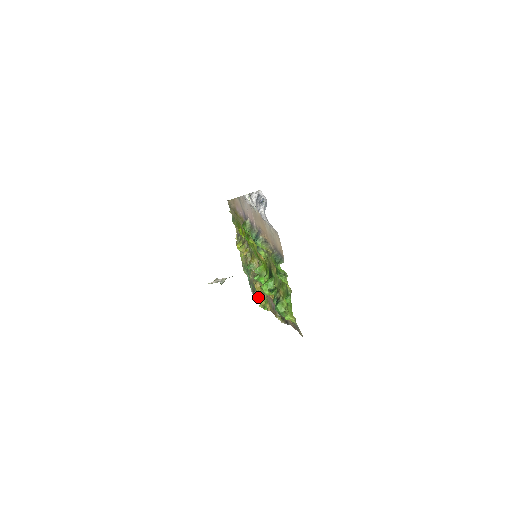
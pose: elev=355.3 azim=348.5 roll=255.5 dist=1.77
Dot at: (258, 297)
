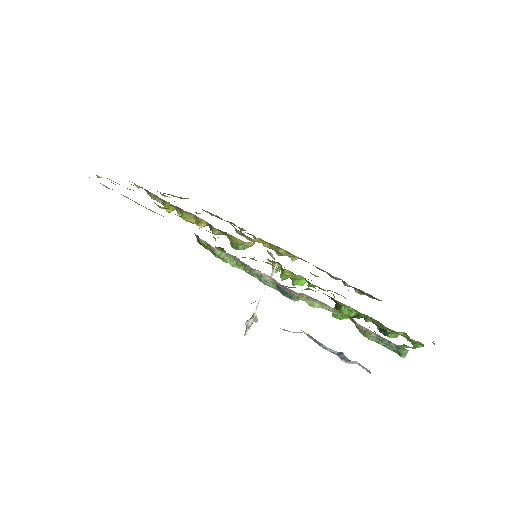
Dot at: occluded
